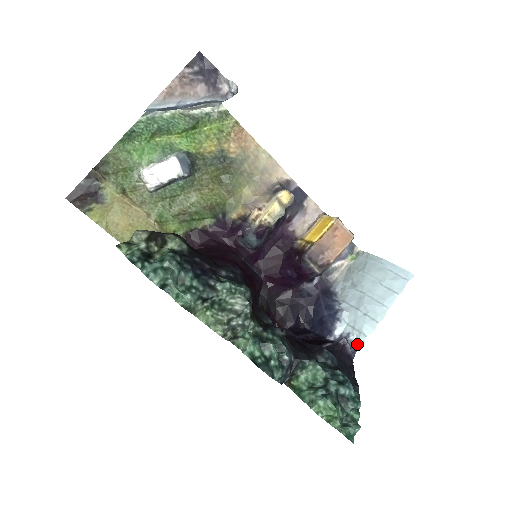
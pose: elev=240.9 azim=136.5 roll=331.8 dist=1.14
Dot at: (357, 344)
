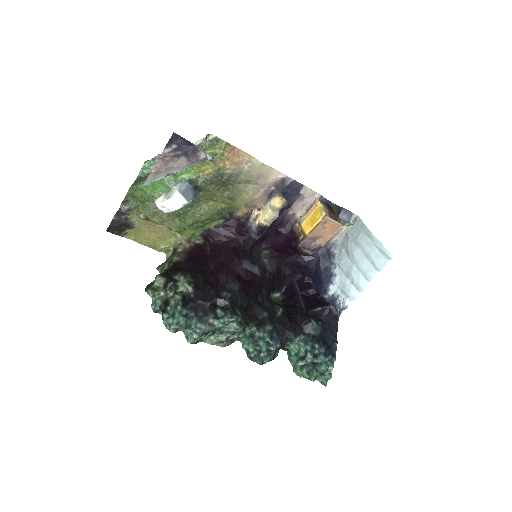
Dot at: (343, 306)
